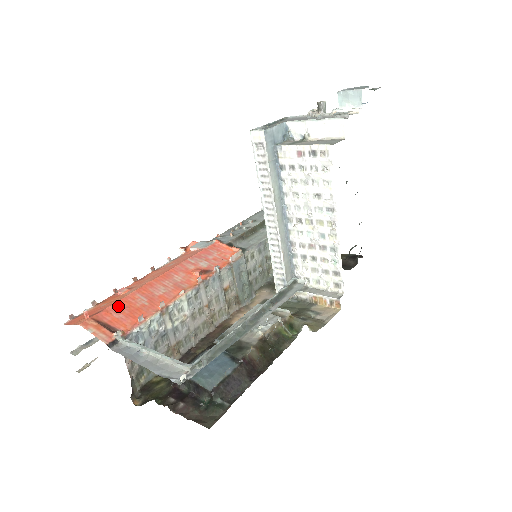
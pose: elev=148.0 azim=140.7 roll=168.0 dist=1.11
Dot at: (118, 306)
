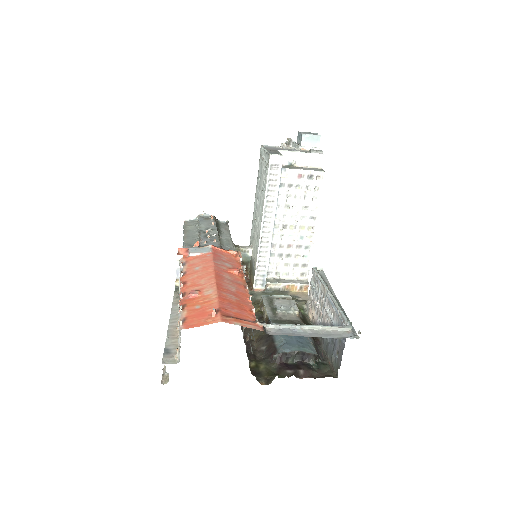
Dot at: (224, 303)
